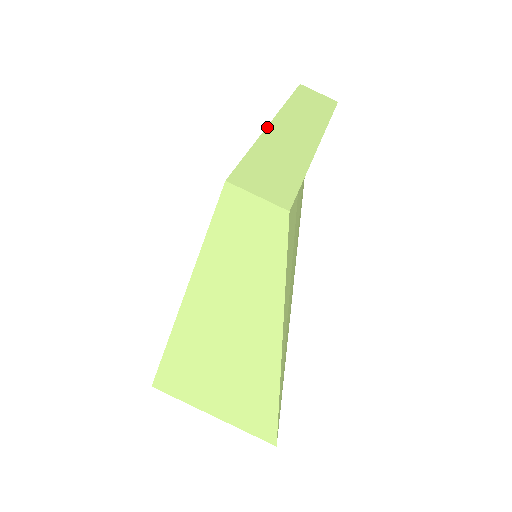
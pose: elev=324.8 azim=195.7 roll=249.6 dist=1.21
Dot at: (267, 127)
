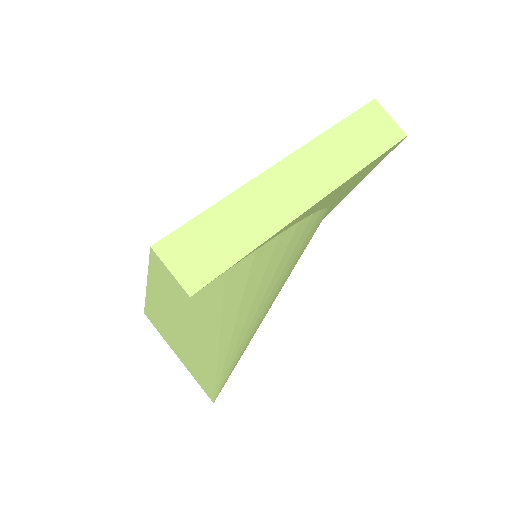
Dot at: (260, 174)
